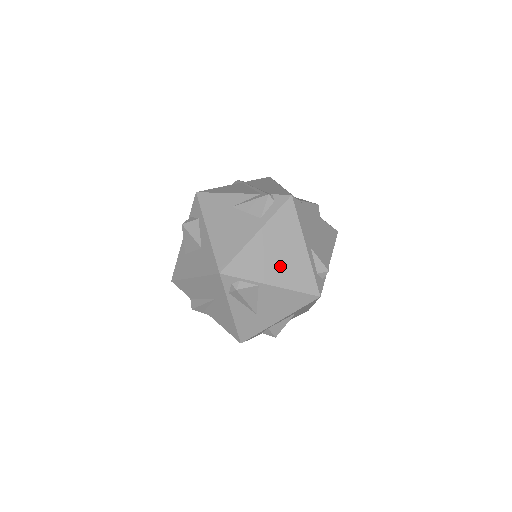
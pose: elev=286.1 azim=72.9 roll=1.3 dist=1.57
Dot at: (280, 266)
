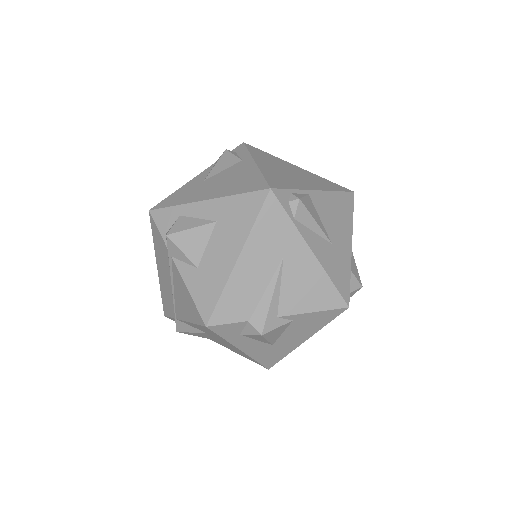
Dot at: (302, 179)
